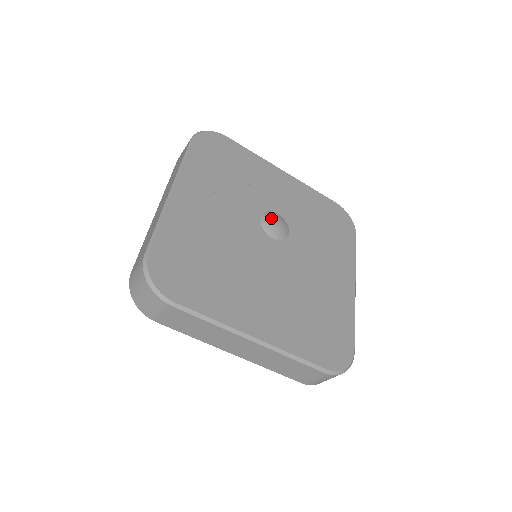
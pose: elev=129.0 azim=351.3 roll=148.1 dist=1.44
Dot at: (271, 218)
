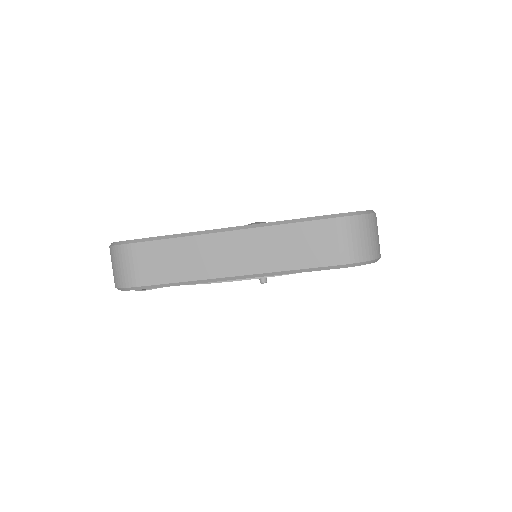
Dot at: occluded
